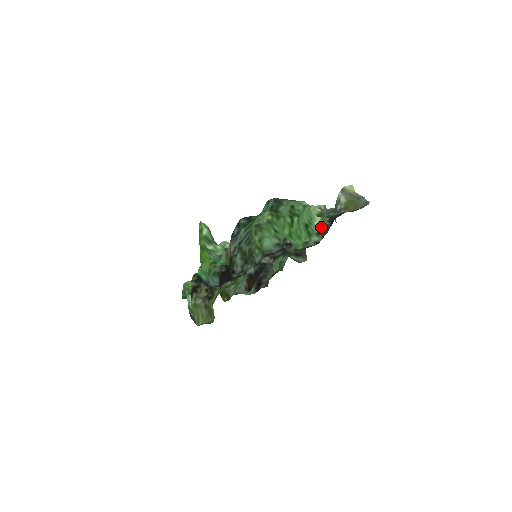
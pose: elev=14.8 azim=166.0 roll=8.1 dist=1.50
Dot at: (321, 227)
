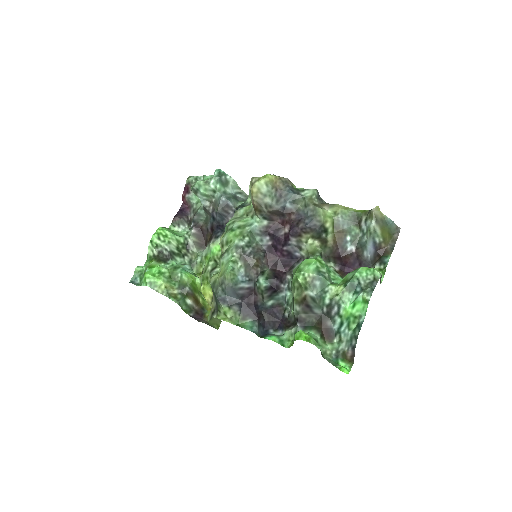
Dot at: occluded
